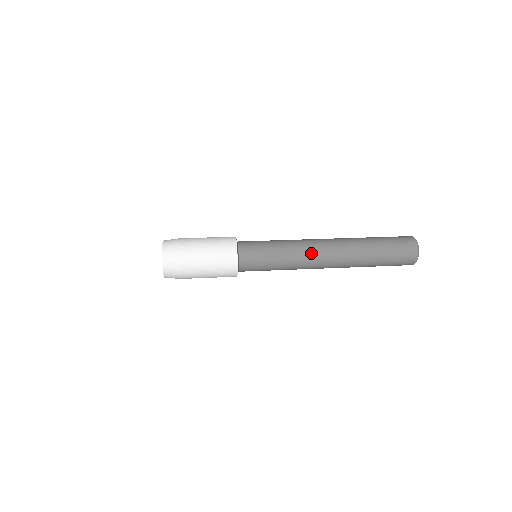
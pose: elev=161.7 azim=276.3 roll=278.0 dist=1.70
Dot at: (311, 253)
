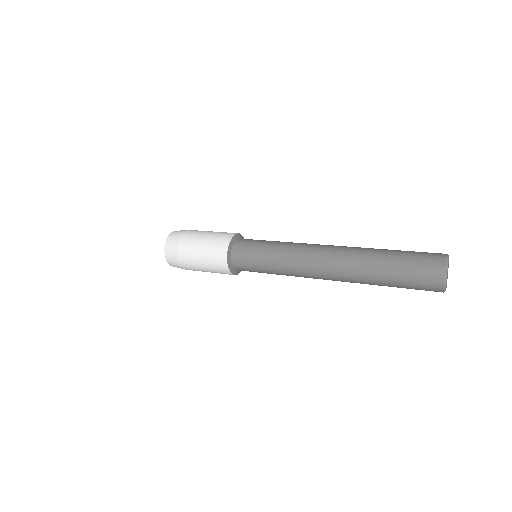
Dot at: (308, 248)
